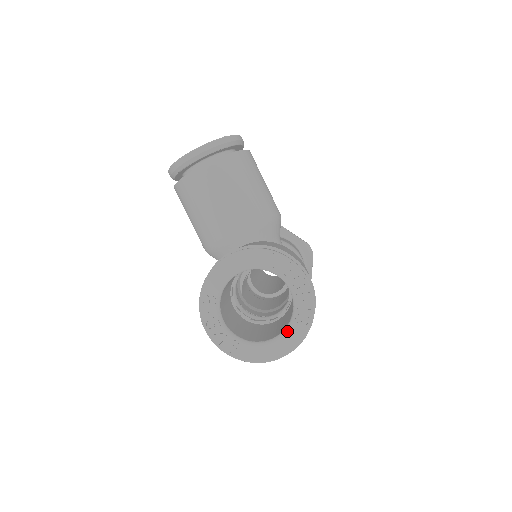
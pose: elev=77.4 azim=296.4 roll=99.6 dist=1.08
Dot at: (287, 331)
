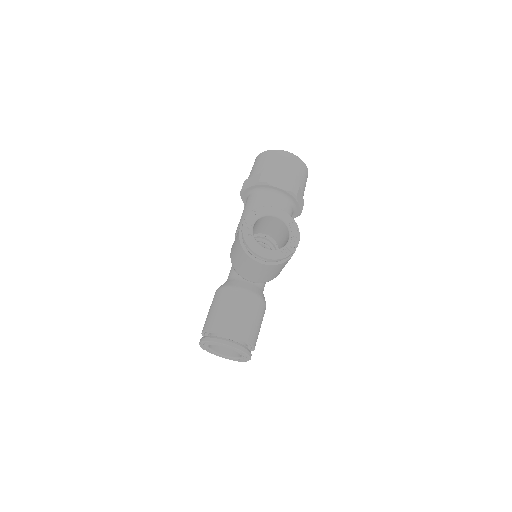
Dot at: (229, 358)
